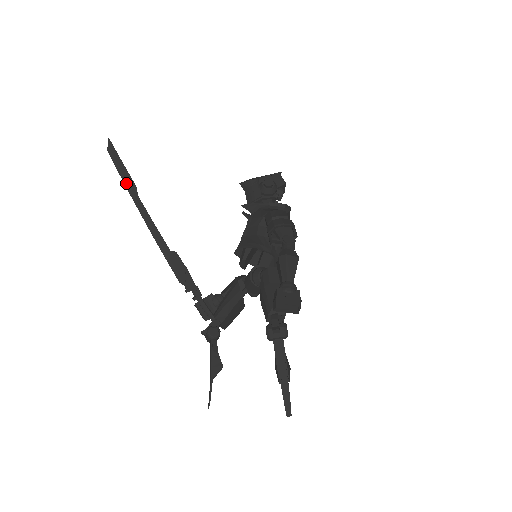
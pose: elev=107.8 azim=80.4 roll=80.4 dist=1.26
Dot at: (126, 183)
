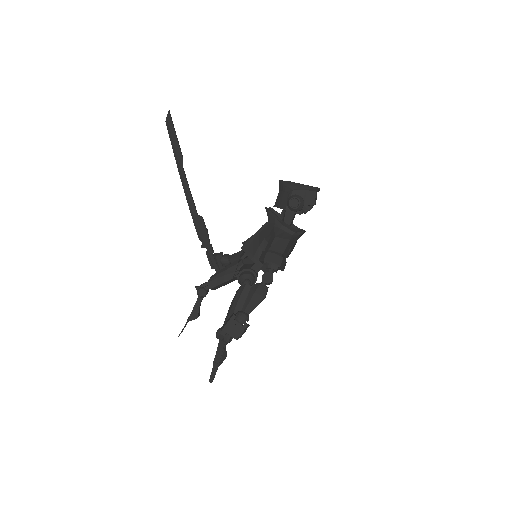
Dot at: (175, 153)
